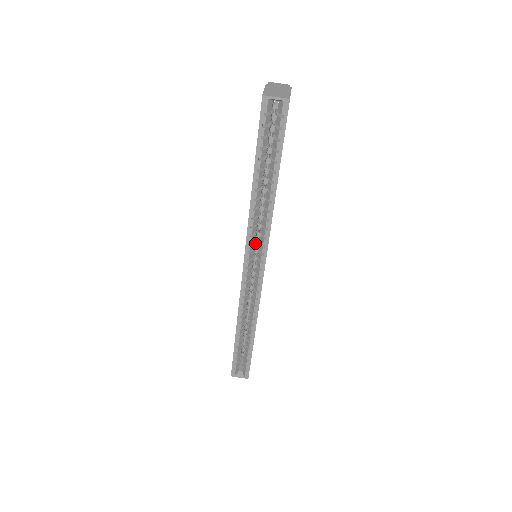
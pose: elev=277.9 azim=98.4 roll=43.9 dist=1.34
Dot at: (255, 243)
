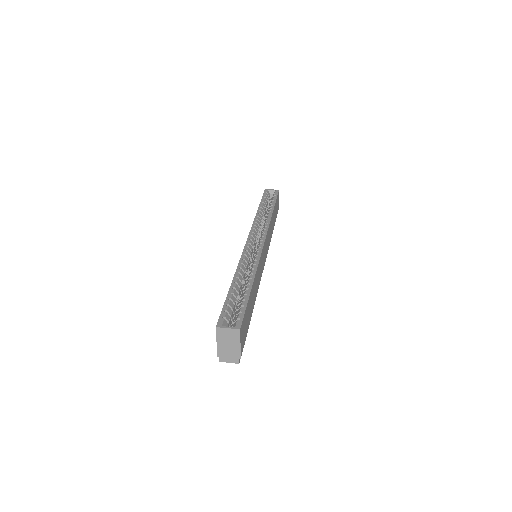
Dot at: occluded
